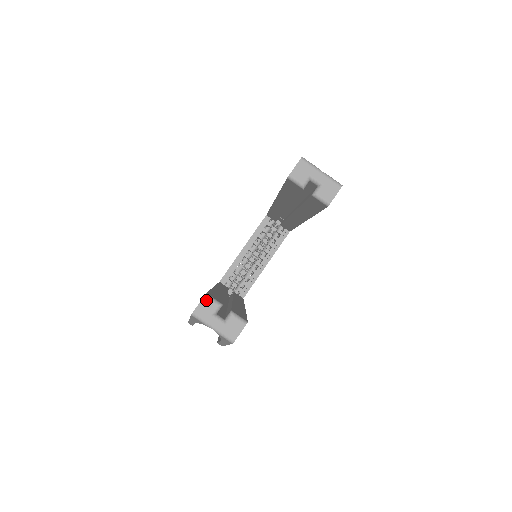
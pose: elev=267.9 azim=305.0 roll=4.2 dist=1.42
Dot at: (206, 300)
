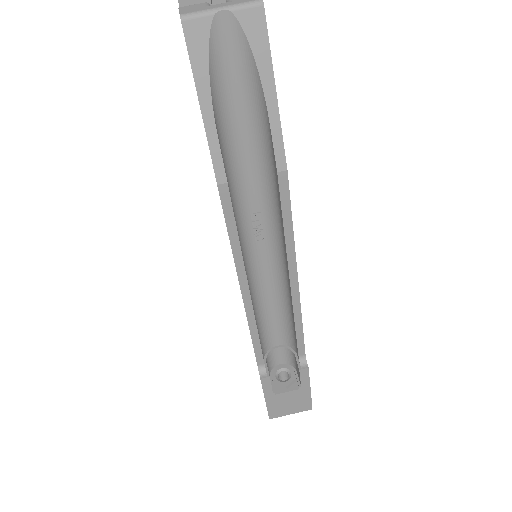
Dot at: (184, 7)
